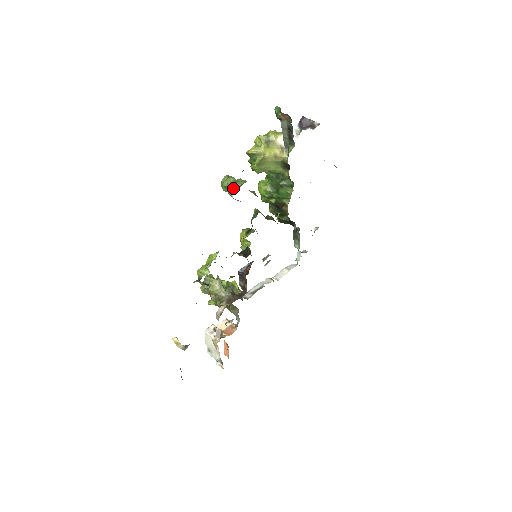
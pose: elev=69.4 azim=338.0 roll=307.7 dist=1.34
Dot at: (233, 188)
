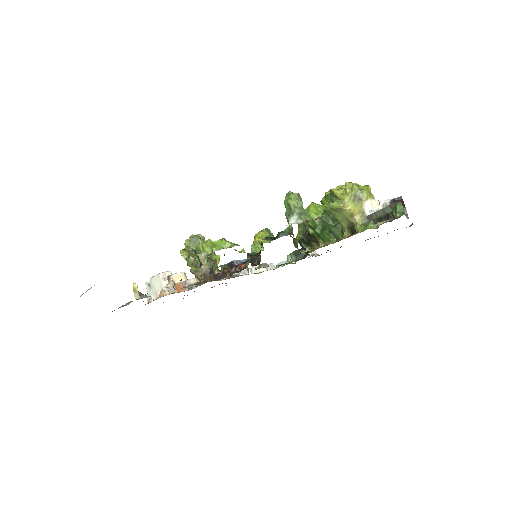
Dot at: (296, 216)
